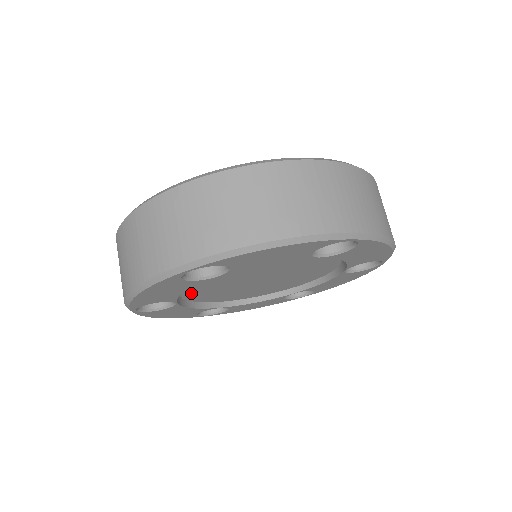
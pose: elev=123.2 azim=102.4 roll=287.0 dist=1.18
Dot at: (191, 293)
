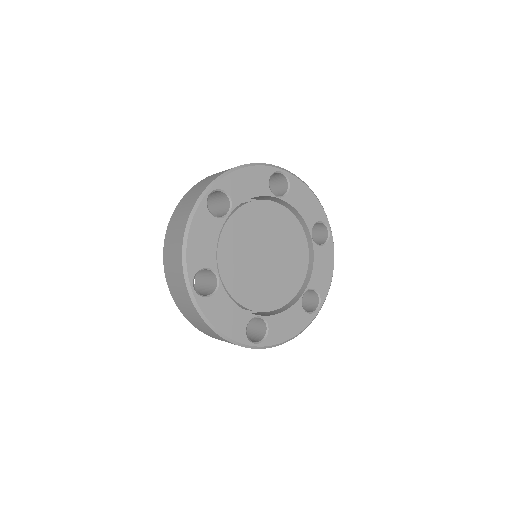
Dot at: (225, 271)
